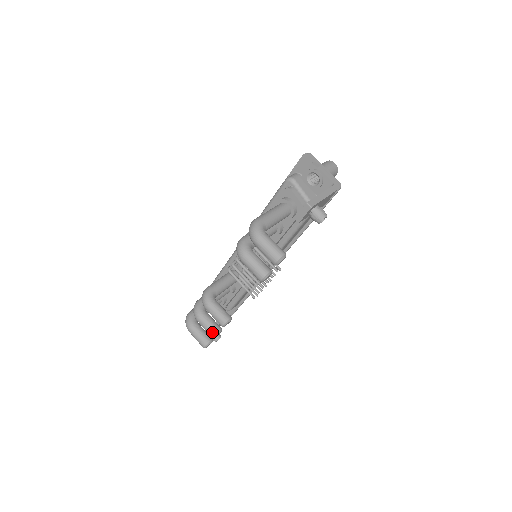
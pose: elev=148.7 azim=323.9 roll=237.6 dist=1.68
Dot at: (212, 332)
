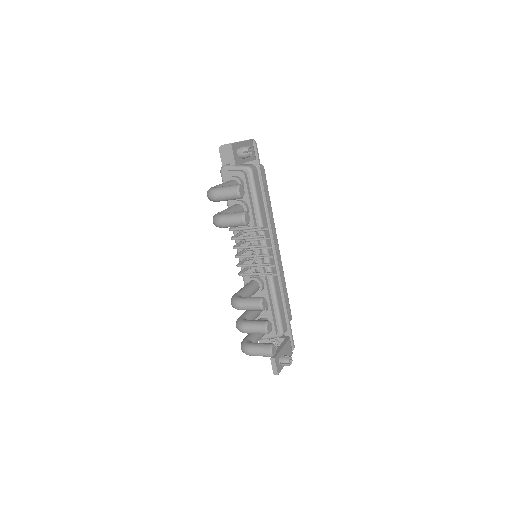
Dot at: (261, 327)
